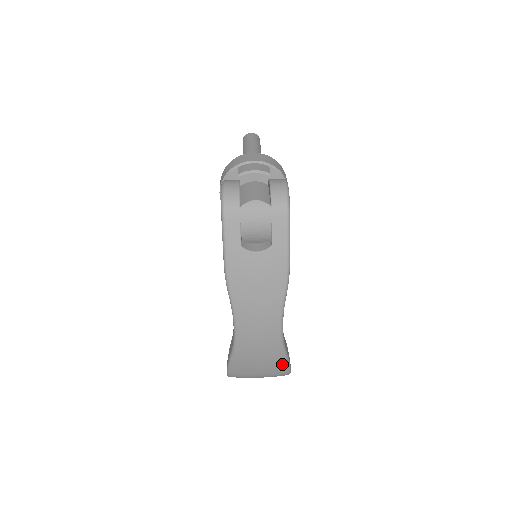
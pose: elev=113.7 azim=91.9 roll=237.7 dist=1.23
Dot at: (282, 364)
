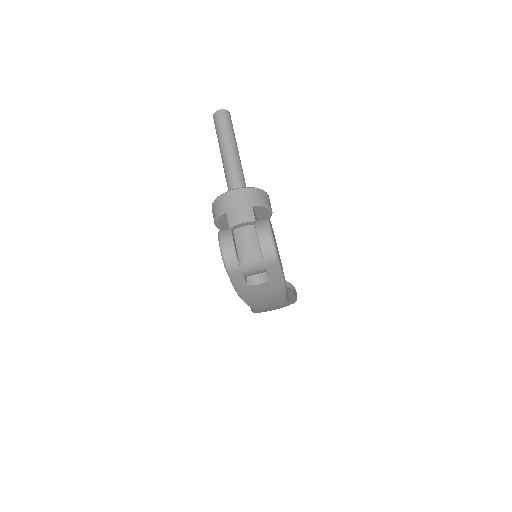
Dot at: occluded
